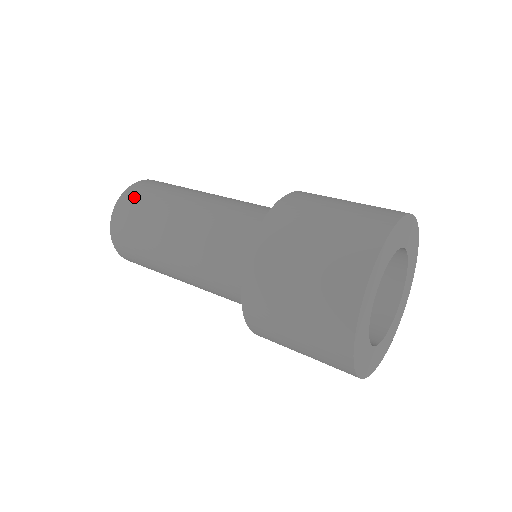
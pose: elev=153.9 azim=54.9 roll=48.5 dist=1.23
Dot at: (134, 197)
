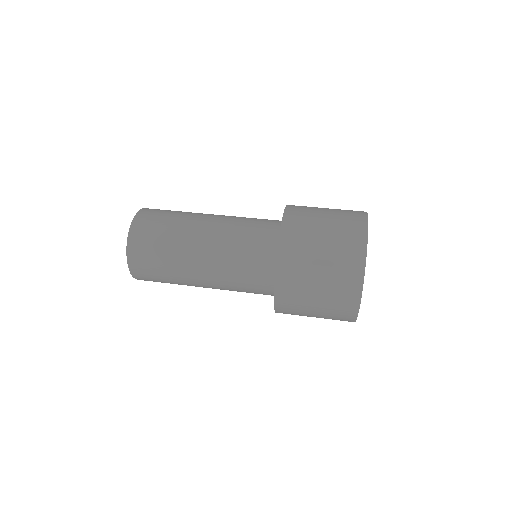
Dot at: (143, 237)
